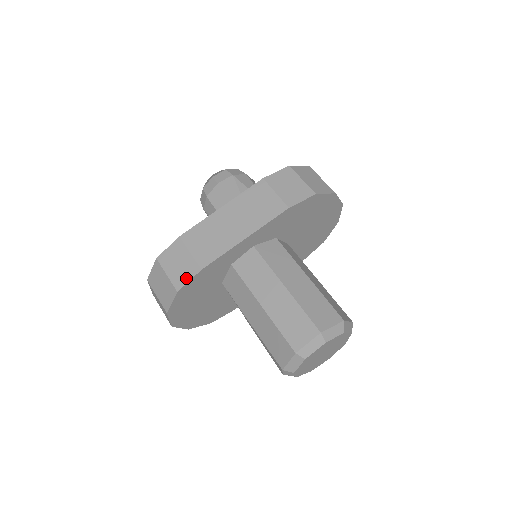
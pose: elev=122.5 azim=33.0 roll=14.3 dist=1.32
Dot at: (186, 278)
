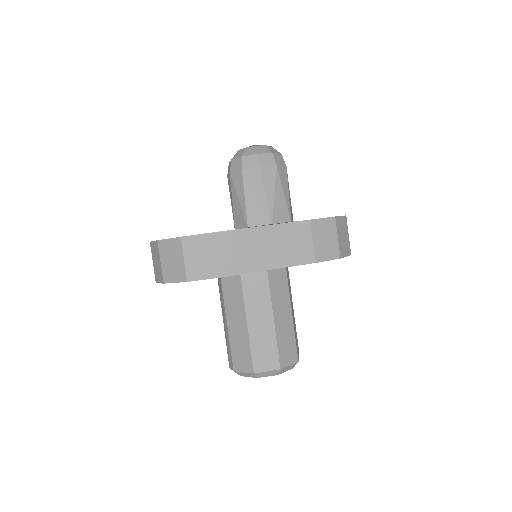
Dot at: (201, 275)
